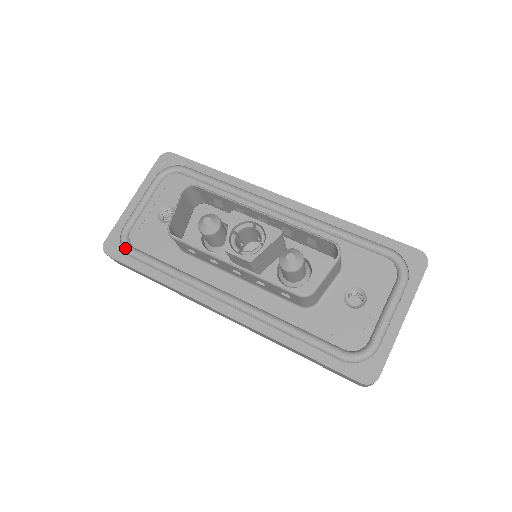
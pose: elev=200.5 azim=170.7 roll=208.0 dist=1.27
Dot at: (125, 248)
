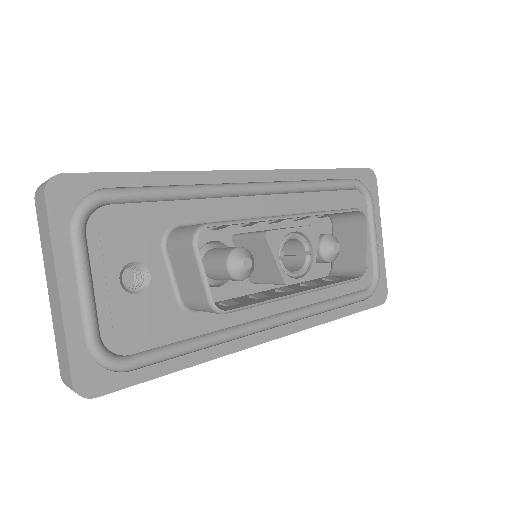
Dot at: (119, 368)
